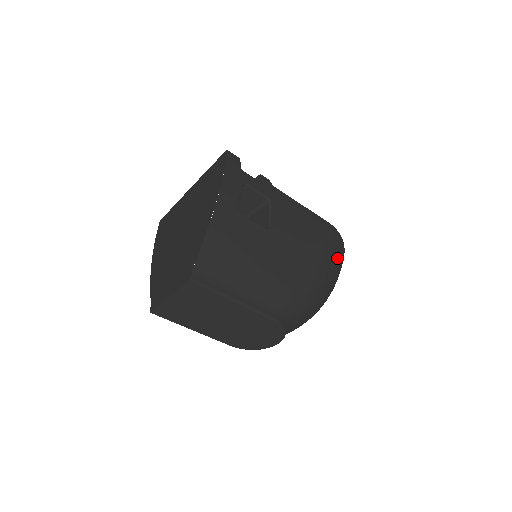
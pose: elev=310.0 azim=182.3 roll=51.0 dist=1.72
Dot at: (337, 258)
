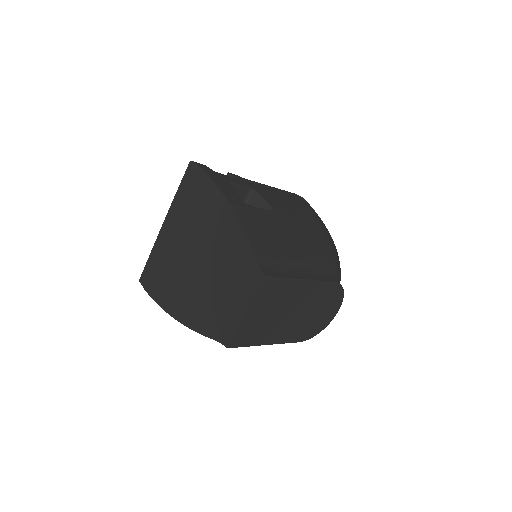
Dot at: occluded
